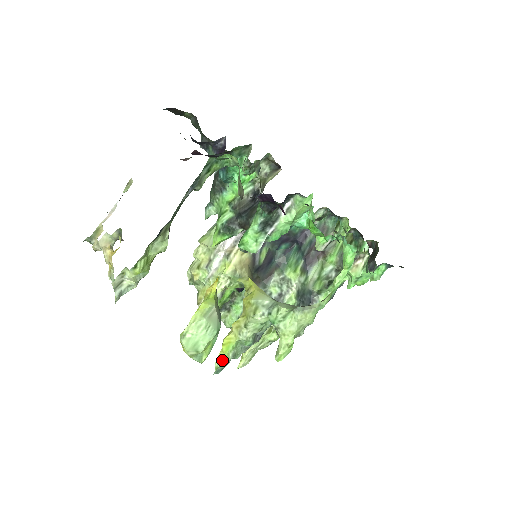
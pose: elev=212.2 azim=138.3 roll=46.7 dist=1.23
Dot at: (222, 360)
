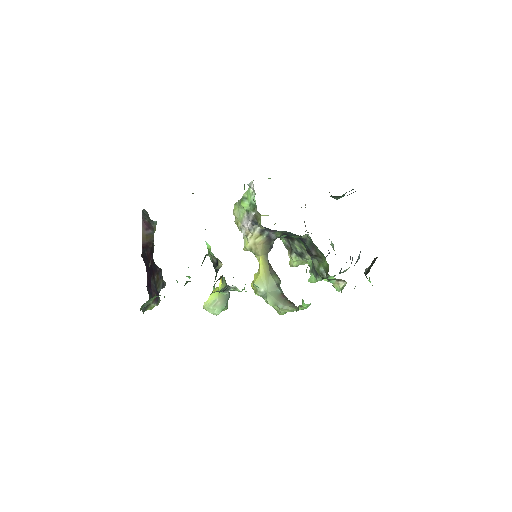
Dot at: occluded
